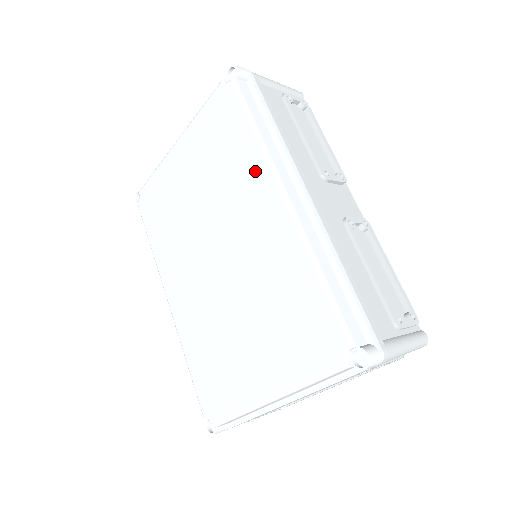
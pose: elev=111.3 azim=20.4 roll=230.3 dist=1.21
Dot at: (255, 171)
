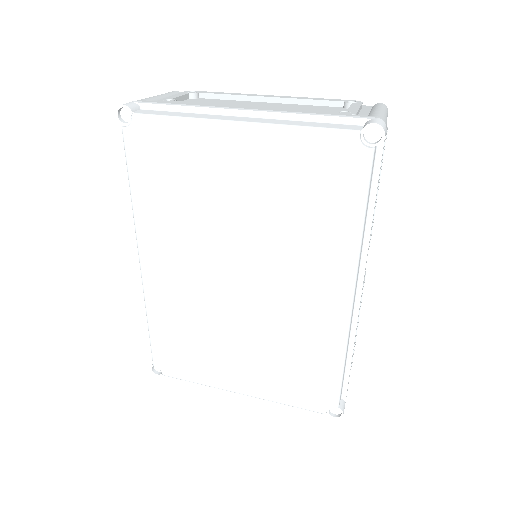
Dot at: (336, 258)
